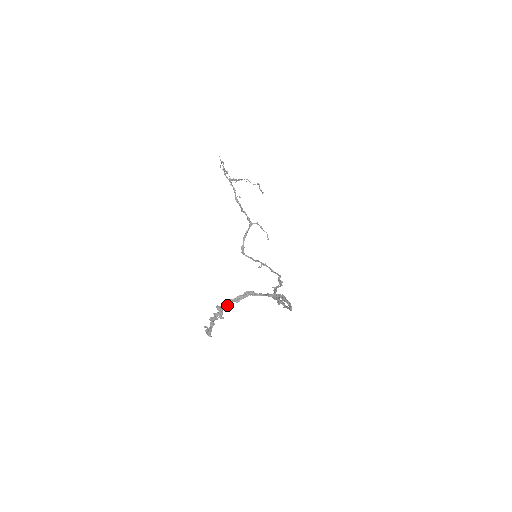
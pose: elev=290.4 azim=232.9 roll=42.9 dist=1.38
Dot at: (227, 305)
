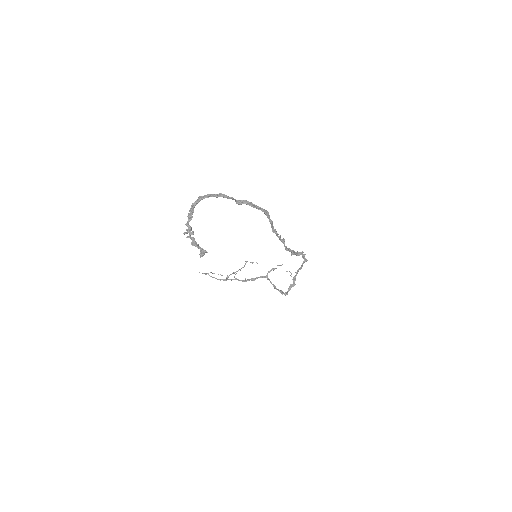
Dot at: (188, 226)
